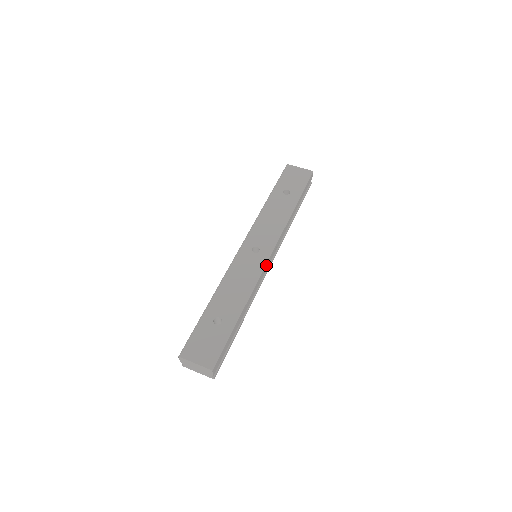
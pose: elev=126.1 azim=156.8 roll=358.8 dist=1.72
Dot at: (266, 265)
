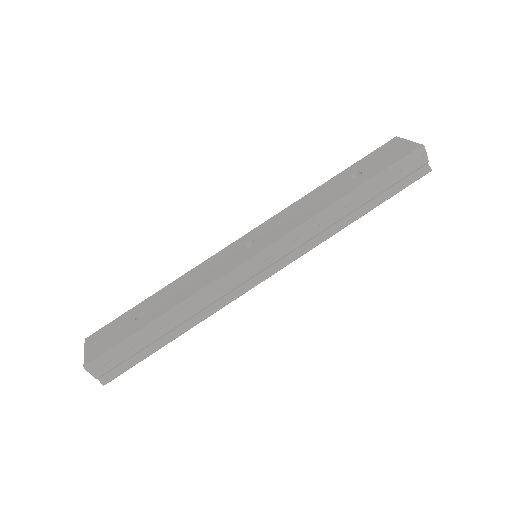
Dot at: (244, 268)
